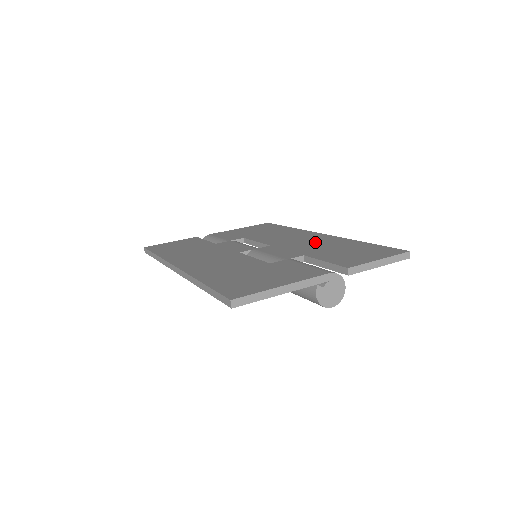
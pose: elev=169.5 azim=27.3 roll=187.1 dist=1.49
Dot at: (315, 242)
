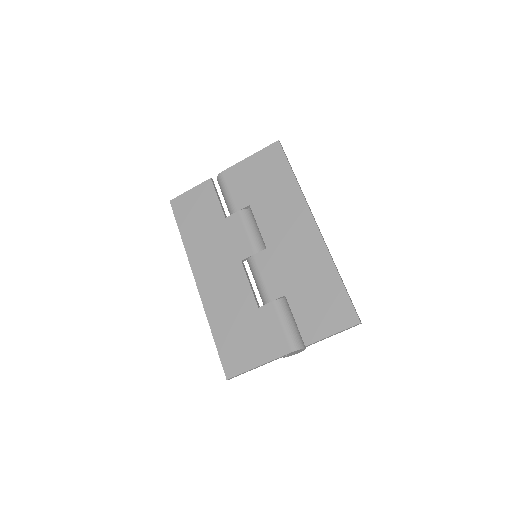
Dot at: (302, 256)
